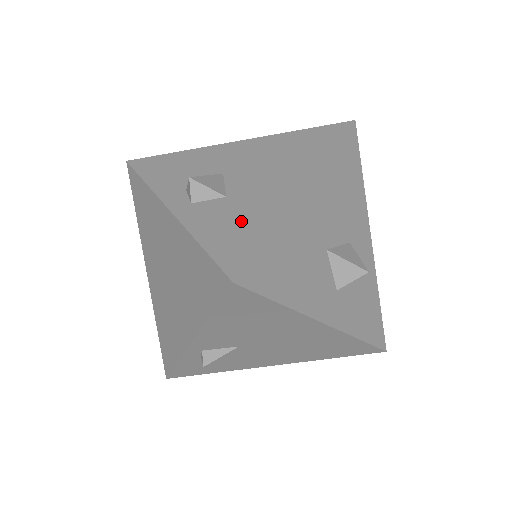
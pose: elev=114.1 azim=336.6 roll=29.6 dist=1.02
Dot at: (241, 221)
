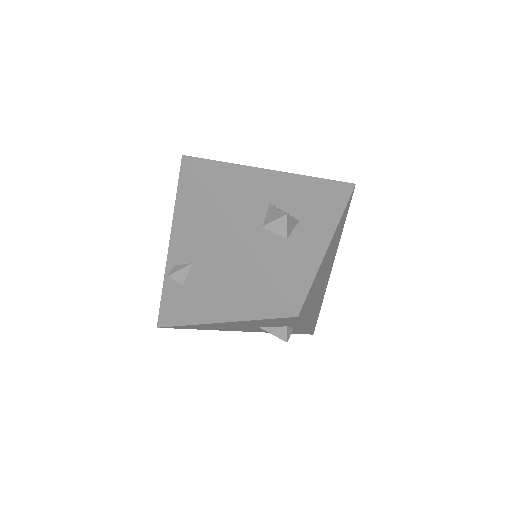
Dot at: occluded
